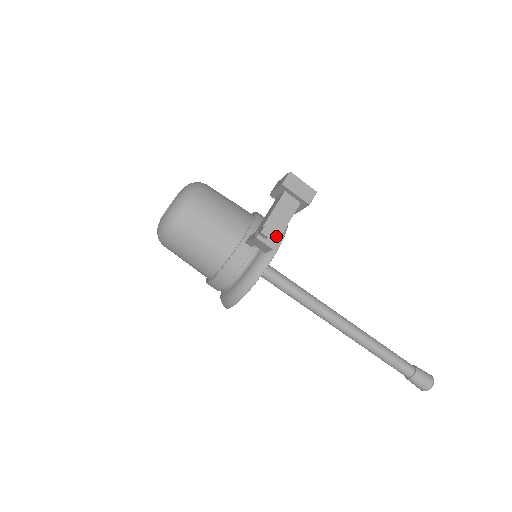
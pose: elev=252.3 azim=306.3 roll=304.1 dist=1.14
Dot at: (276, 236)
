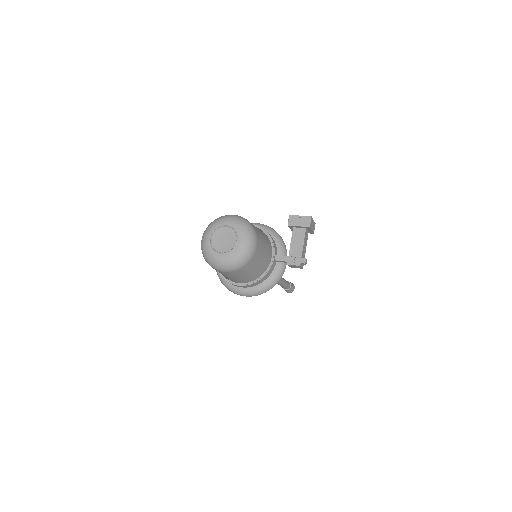
Dot at: occluded
